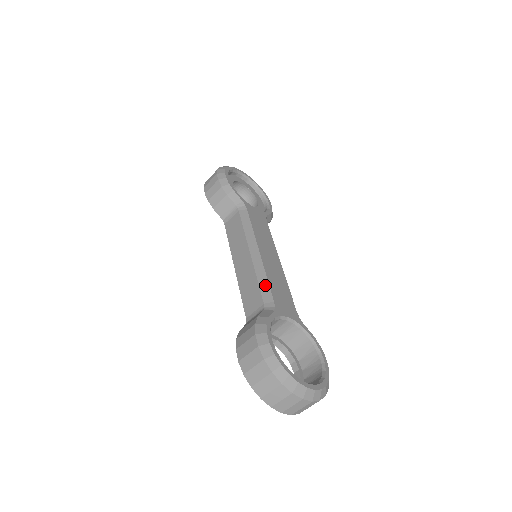
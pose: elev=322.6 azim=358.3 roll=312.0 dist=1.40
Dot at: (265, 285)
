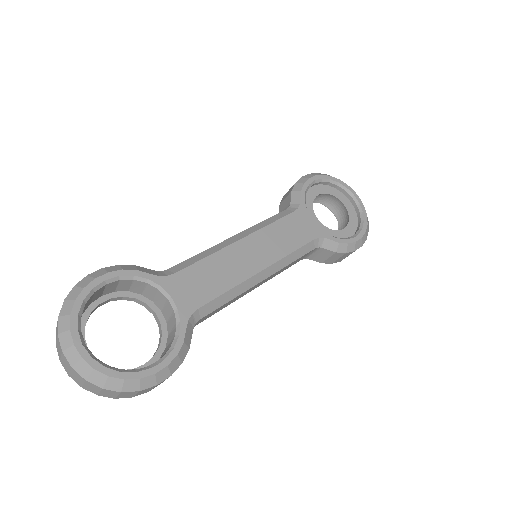
Dot at: (194, 260)
